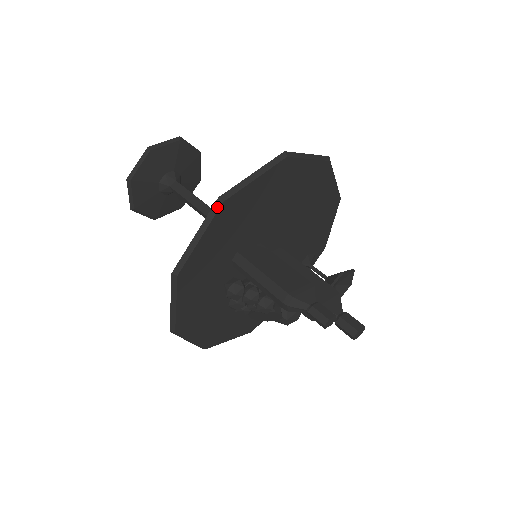
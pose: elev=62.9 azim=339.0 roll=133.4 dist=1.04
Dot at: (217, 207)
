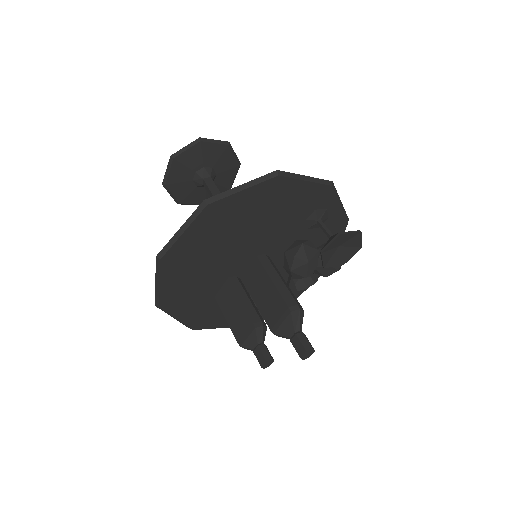
Dot at: (161, 309)
